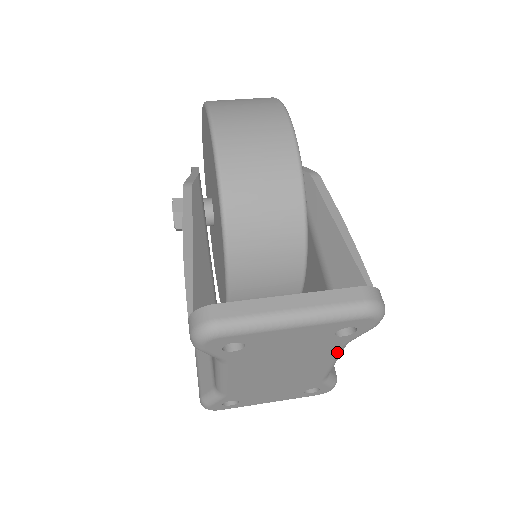
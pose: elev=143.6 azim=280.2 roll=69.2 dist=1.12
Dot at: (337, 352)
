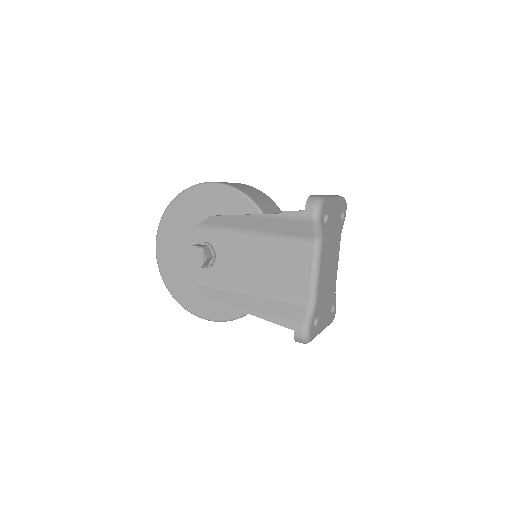
Dot at: occluded
